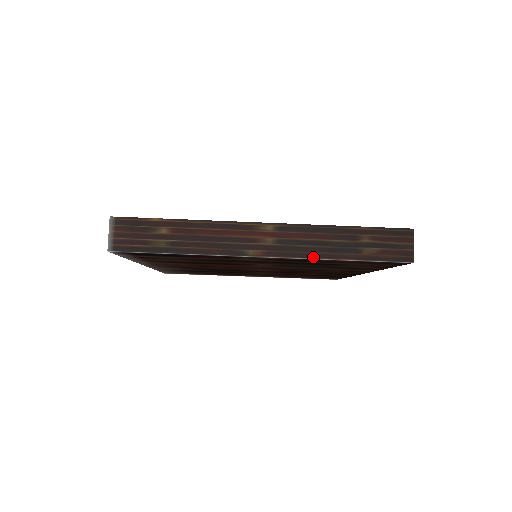
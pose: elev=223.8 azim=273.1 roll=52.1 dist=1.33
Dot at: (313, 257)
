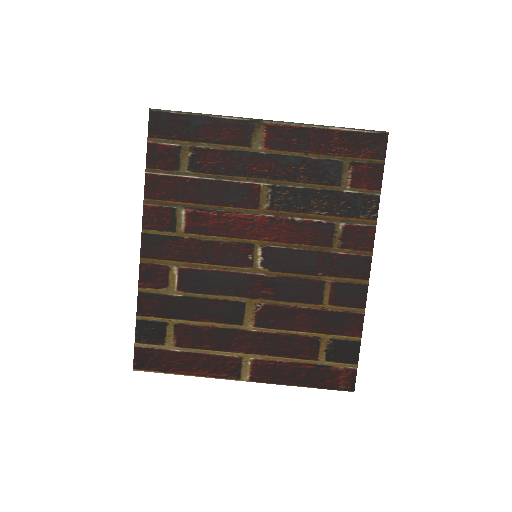
Dot at: (308, 124)
